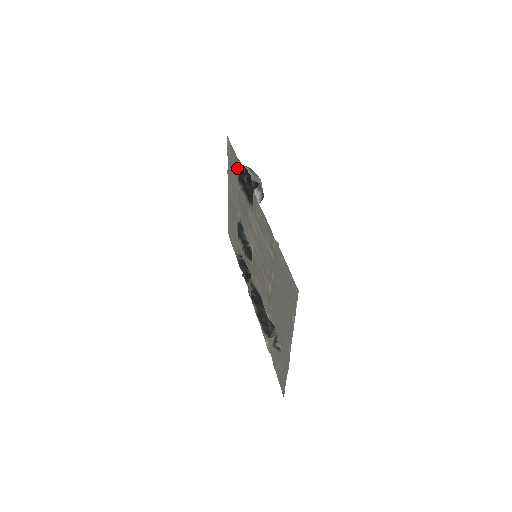
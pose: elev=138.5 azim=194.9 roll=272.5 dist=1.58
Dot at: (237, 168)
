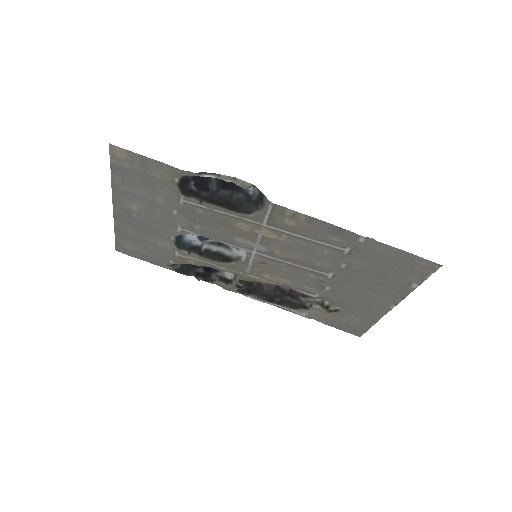
Dot at: (178, 181)
